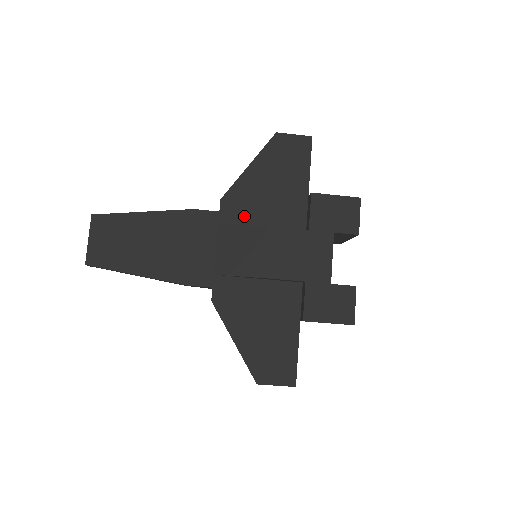
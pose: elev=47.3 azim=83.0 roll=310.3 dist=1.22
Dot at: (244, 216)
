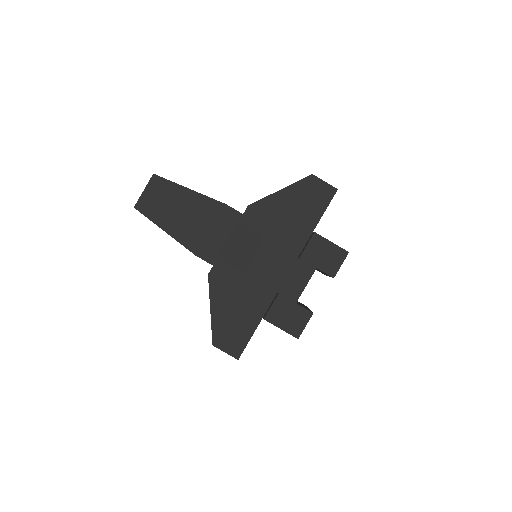
Dot at: (259, 225)
